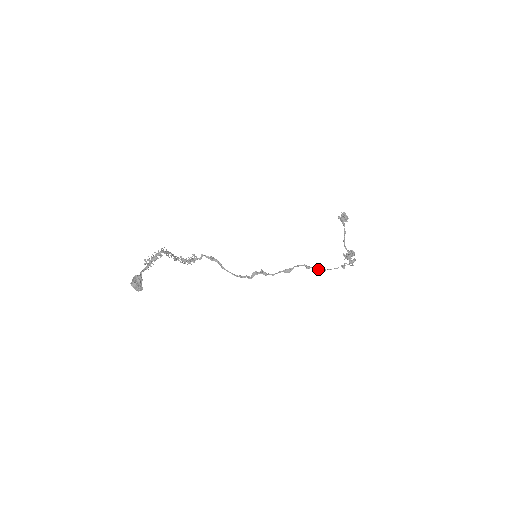
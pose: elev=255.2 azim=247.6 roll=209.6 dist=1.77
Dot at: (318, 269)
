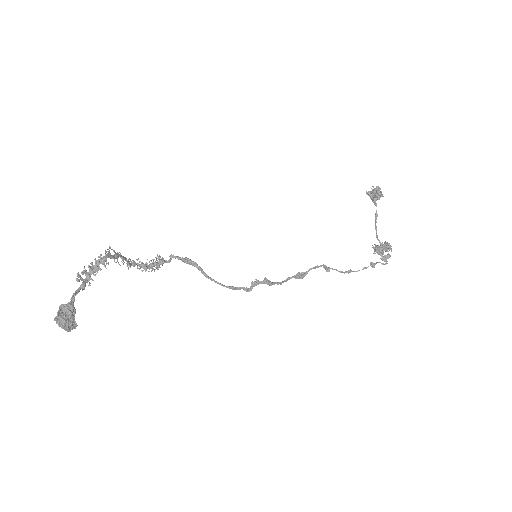
Dot at: (341, 271)
